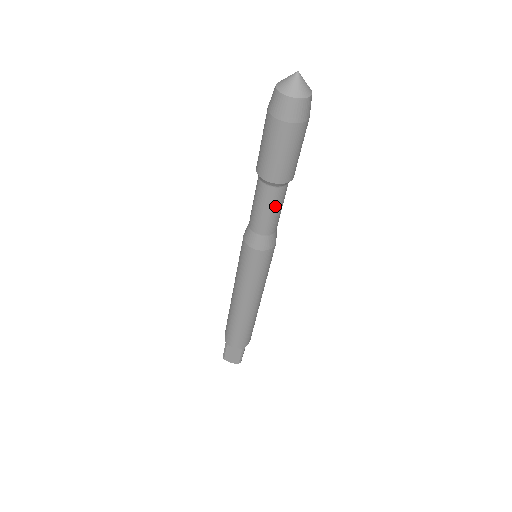
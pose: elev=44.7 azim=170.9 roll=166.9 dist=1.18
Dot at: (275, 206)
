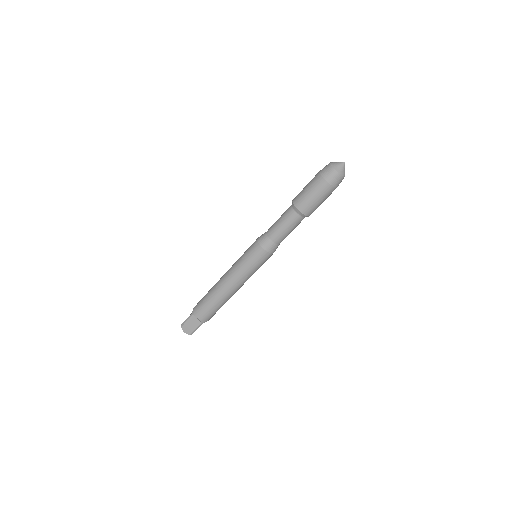
Dot at: (291, 227)
